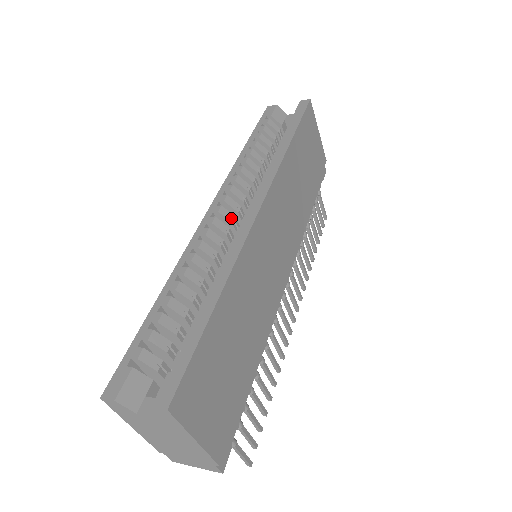
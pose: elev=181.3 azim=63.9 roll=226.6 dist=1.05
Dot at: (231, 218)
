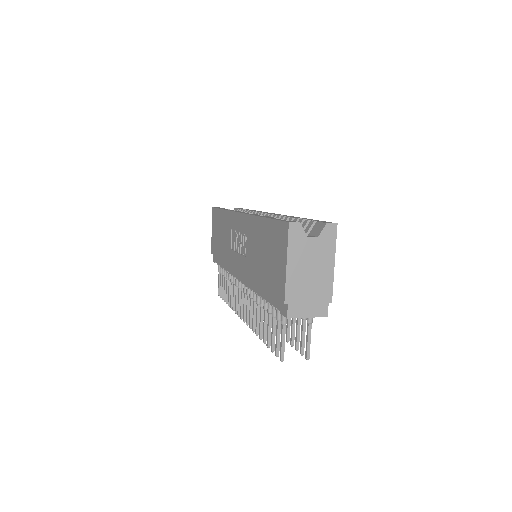
Dot at: occluded
